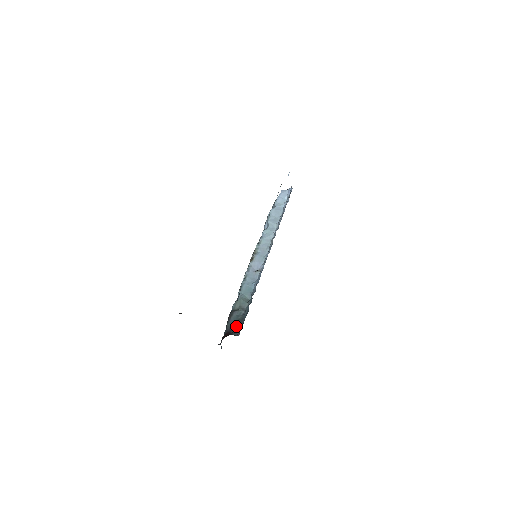
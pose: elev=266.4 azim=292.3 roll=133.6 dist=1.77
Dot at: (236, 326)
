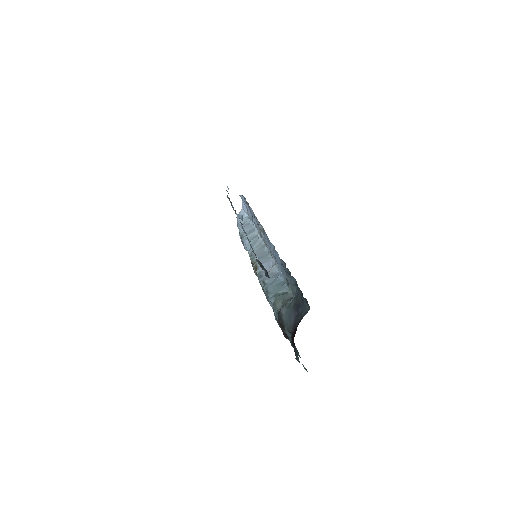
Dot at: (297, 312)
